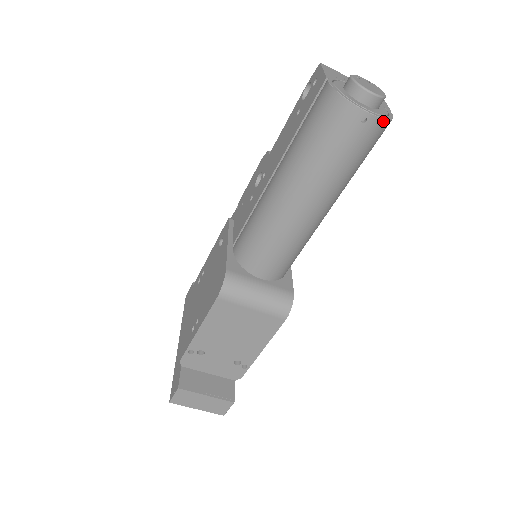
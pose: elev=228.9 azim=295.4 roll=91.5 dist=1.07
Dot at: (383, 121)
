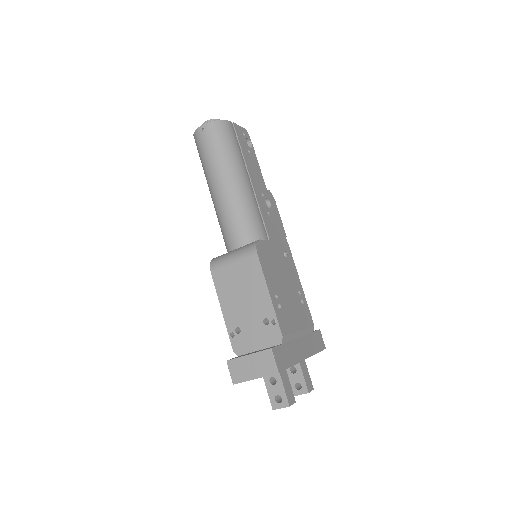
Dot at: (213, 122)
